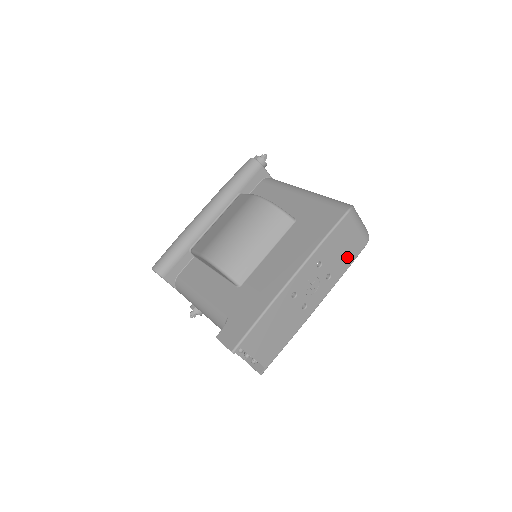
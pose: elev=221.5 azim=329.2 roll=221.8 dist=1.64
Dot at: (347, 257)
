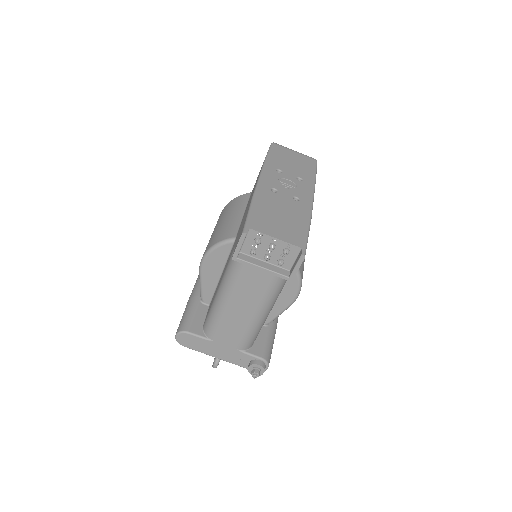
Dot at: (305, 168)
